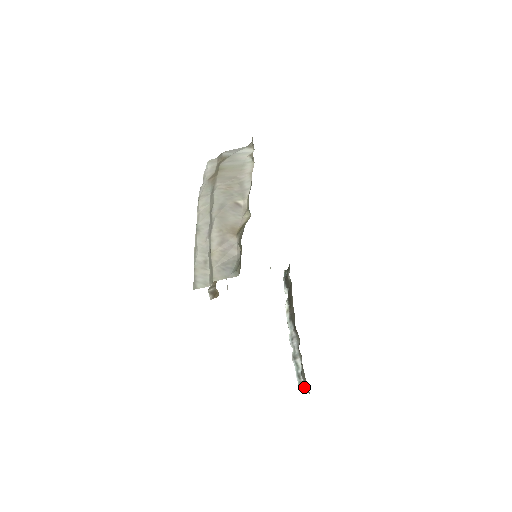
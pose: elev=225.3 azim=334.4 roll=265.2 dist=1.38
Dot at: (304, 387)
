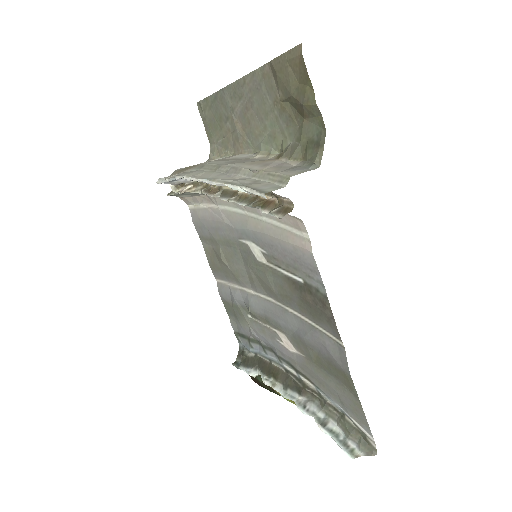
Dot at: (361, 454)
